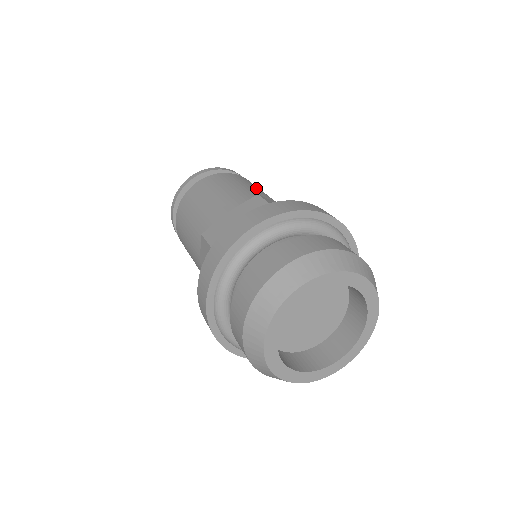
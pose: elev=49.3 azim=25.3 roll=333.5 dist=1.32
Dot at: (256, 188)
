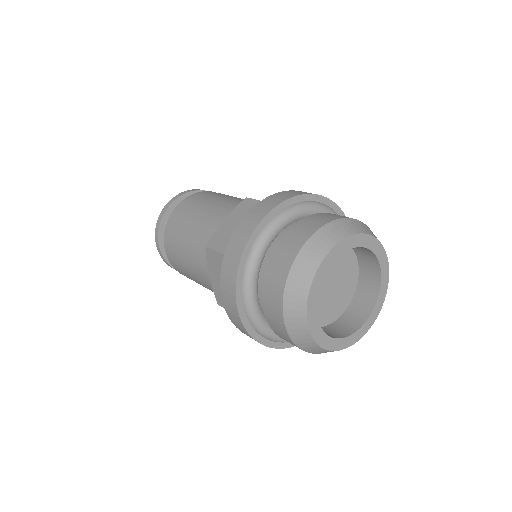
Dot at: occluded
